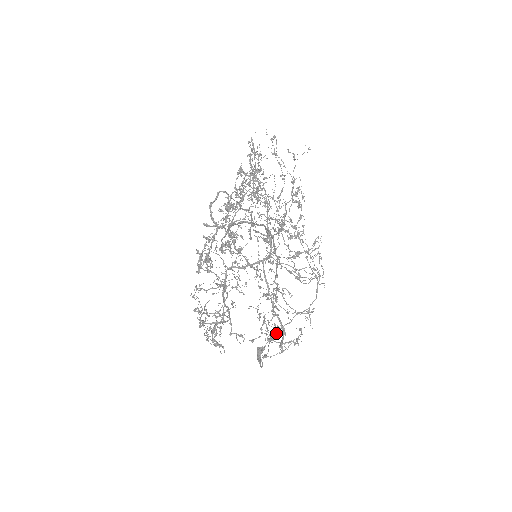
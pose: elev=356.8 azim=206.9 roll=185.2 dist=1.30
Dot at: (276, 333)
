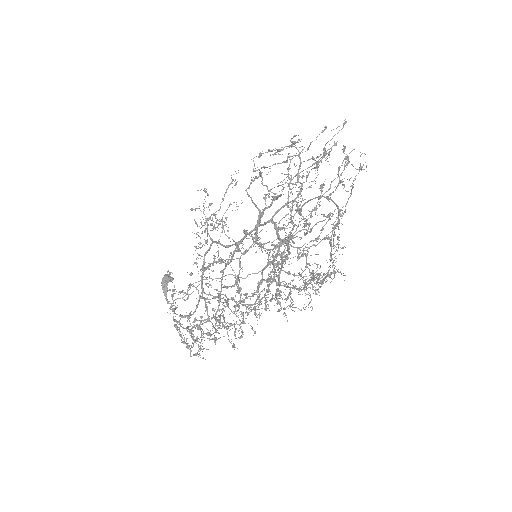
Dot at: occluded
